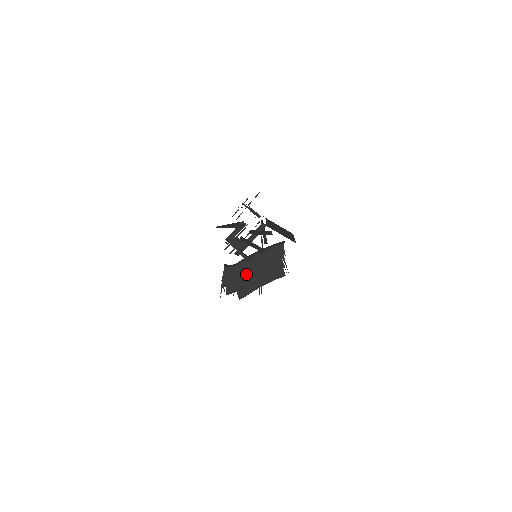
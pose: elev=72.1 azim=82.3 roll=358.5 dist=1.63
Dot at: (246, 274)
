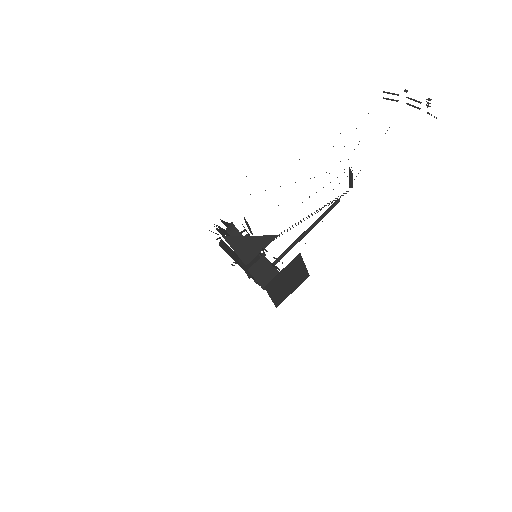
Dot at: (233, 253)
